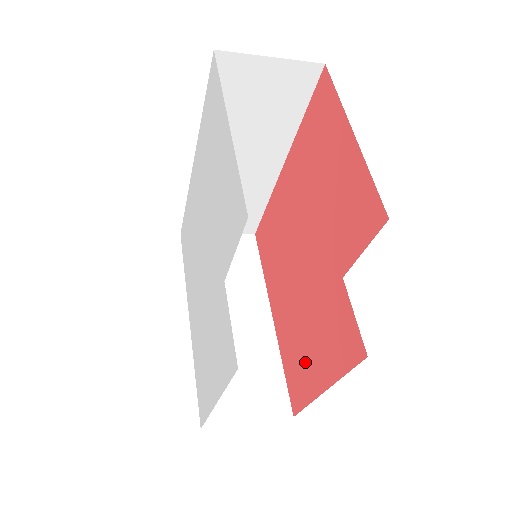
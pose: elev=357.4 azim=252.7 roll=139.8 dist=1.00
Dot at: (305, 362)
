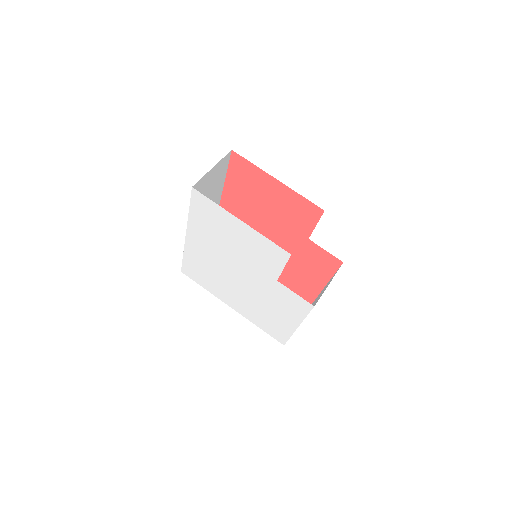
Dot at: (303, 281)
